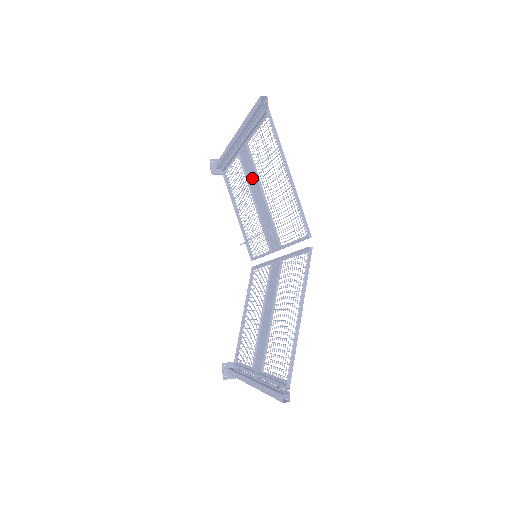
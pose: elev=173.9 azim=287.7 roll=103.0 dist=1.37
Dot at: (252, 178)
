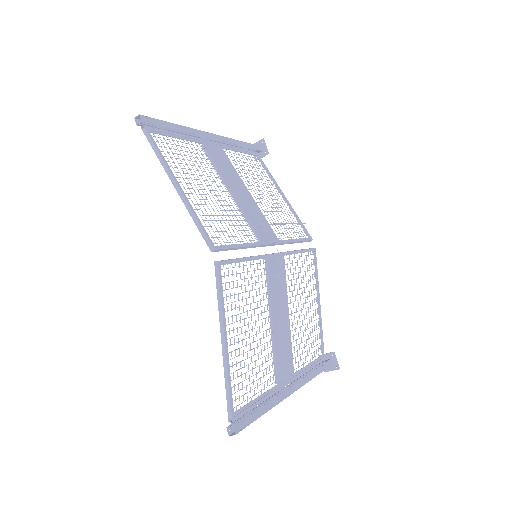
Dot at: (230, 173)
